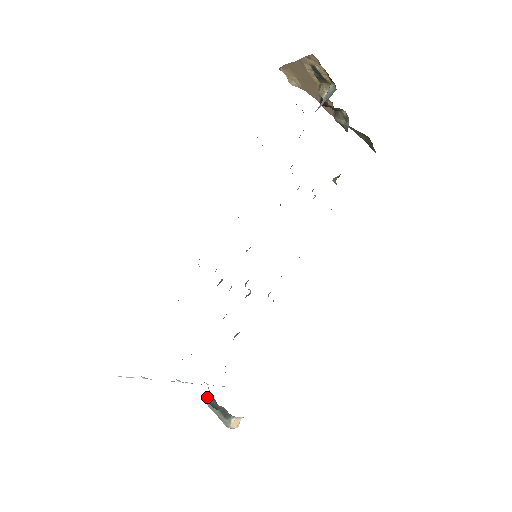
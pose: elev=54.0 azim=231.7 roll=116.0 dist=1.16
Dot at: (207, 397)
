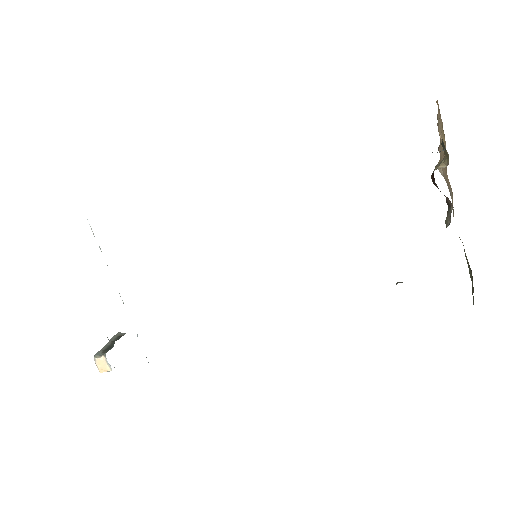
Dot at: (122, 333)
